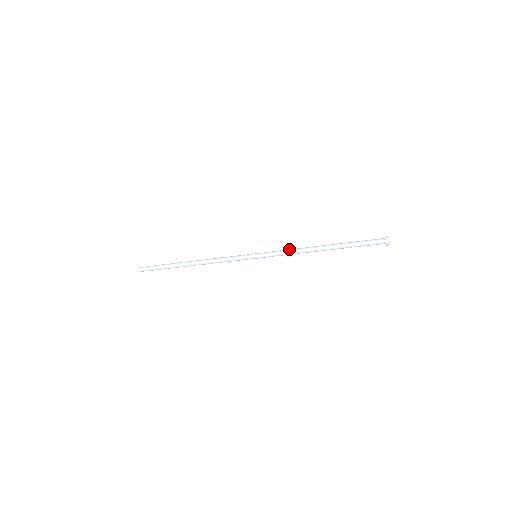
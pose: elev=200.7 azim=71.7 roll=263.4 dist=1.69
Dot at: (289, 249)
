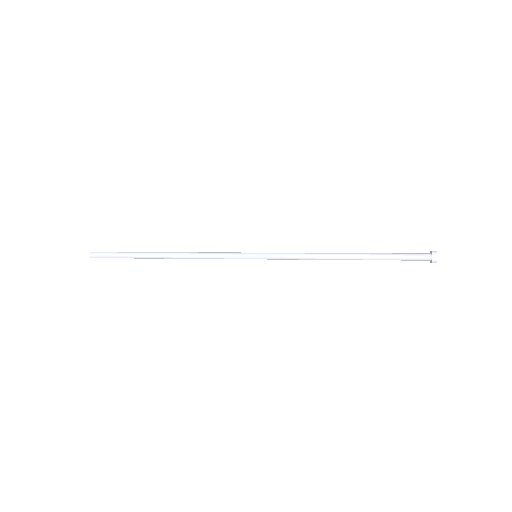
Dot at: occluded
